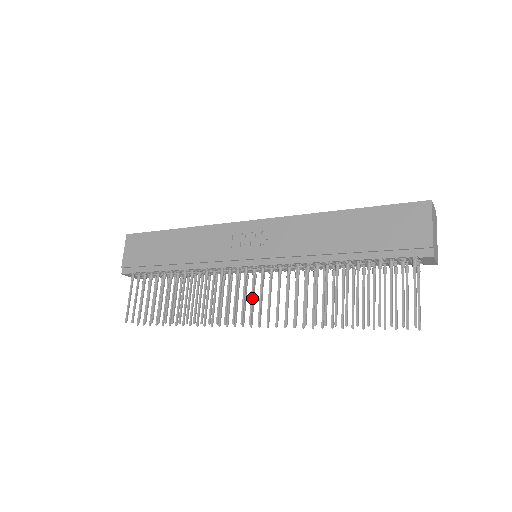
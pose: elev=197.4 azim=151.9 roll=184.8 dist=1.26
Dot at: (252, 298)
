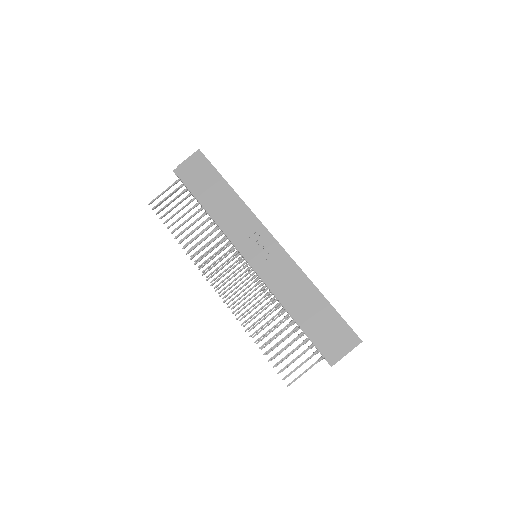
Dot at: (230, 279)
